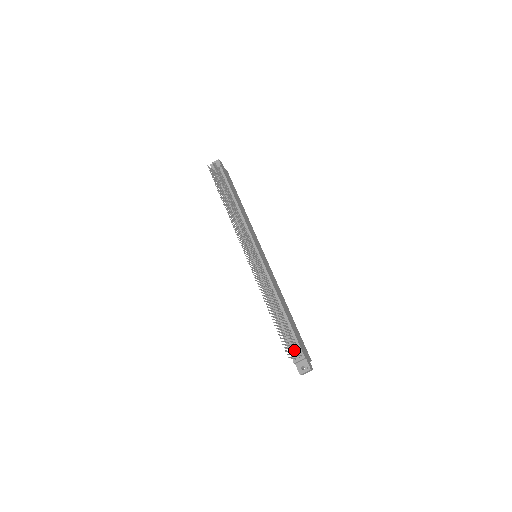
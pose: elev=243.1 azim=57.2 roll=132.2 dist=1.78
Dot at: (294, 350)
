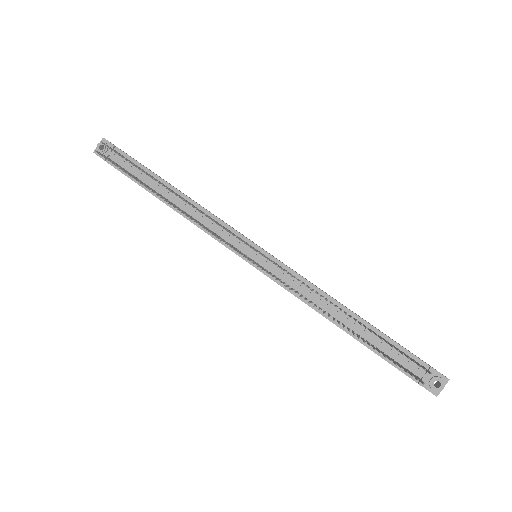
Dot at: (409, 365)
